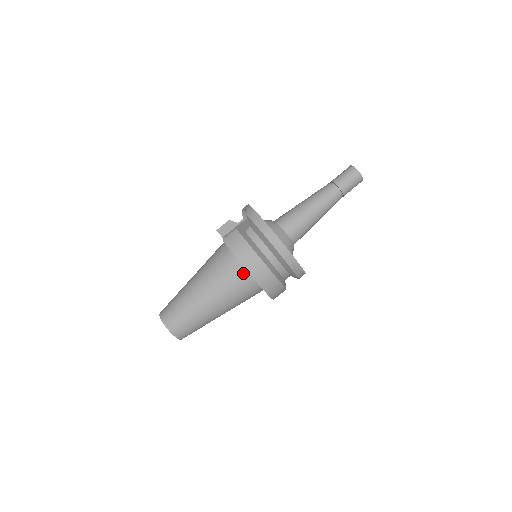
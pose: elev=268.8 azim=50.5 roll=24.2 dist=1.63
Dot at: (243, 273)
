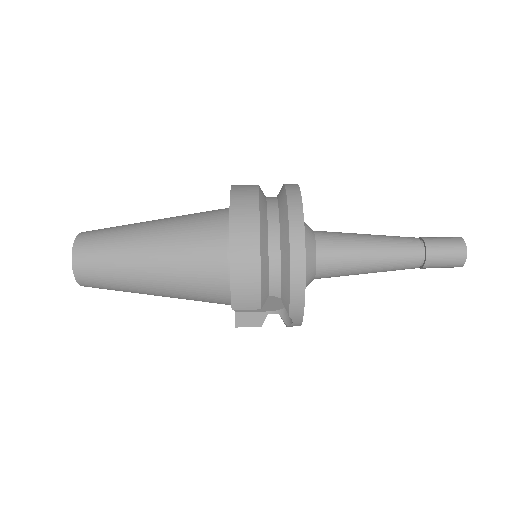
Dot at: (223, 221)
